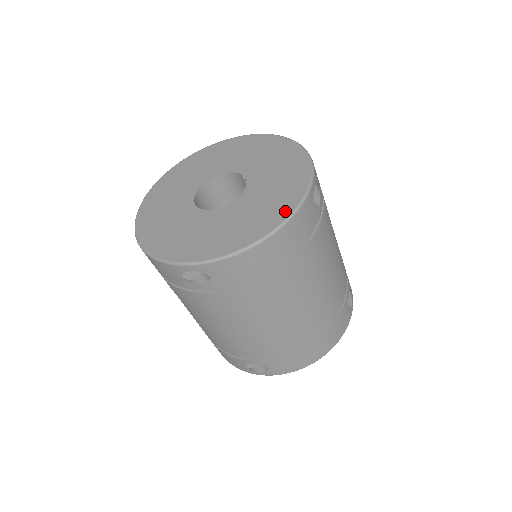
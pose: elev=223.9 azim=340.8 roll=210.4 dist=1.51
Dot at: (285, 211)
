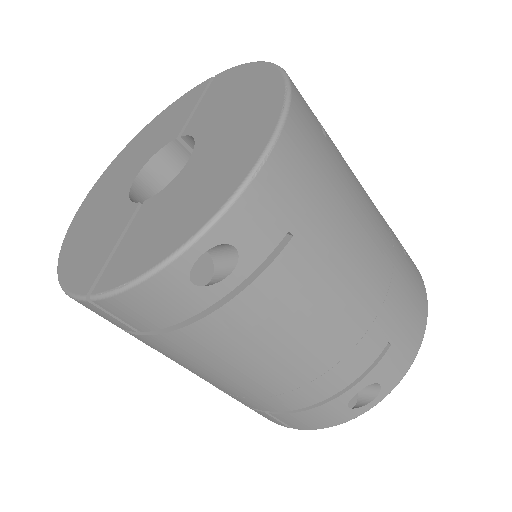
Dot at: (274, 97)
